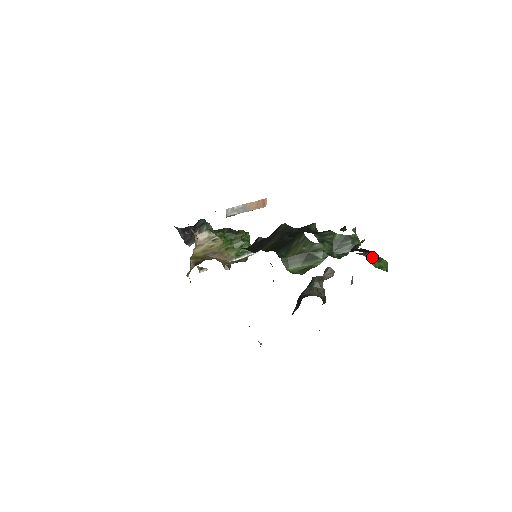
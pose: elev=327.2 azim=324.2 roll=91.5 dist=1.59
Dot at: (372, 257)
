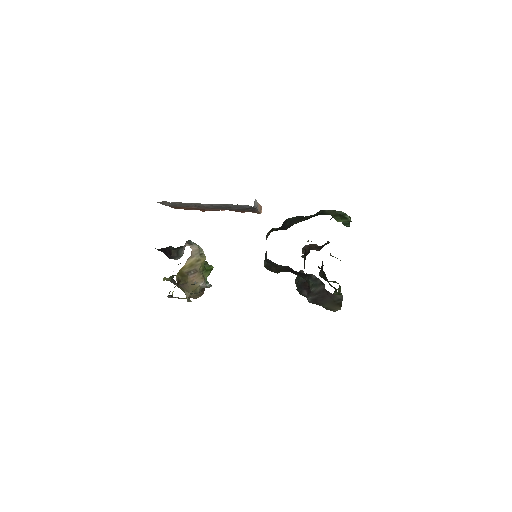
Dot at: (333, 256)
